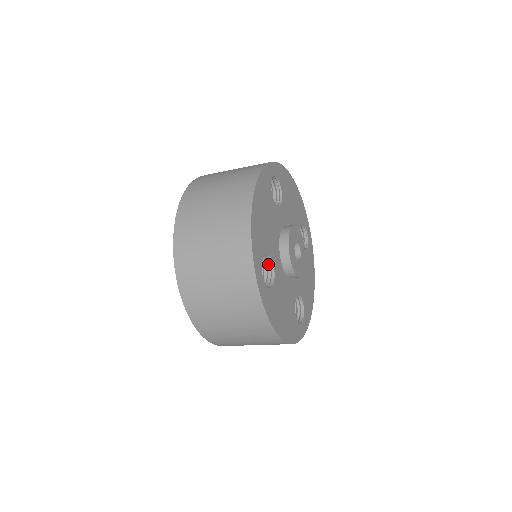
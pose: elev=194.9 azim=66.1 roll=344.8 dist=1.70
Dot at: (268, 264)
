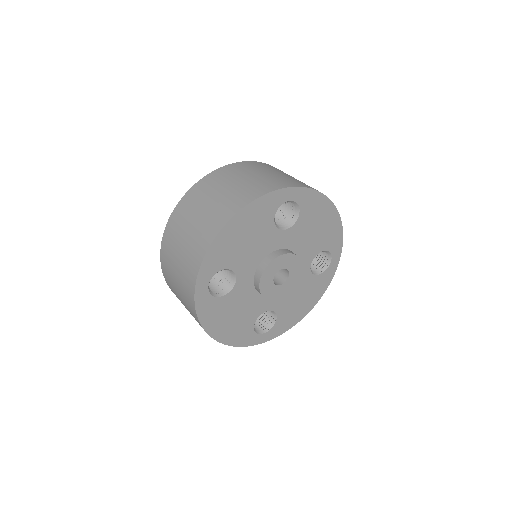
Dot at: occluded
